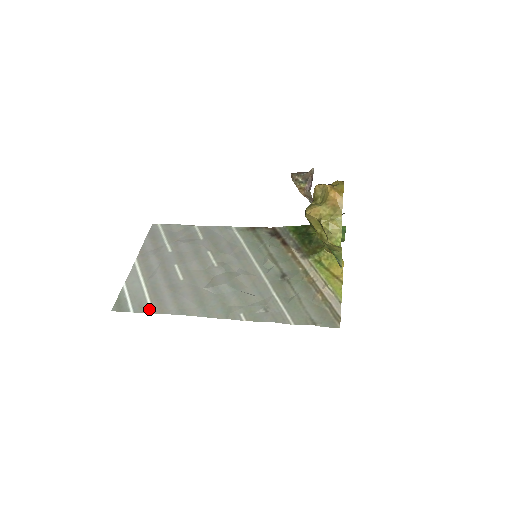
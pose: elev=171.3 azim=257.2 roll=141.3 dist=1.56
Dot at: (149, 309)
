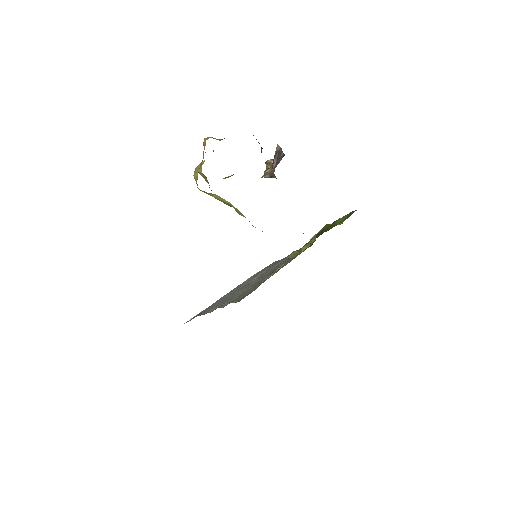
Dot at: (192, 318)
